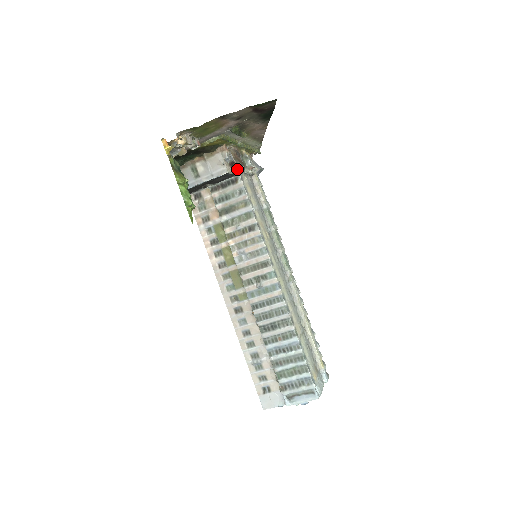
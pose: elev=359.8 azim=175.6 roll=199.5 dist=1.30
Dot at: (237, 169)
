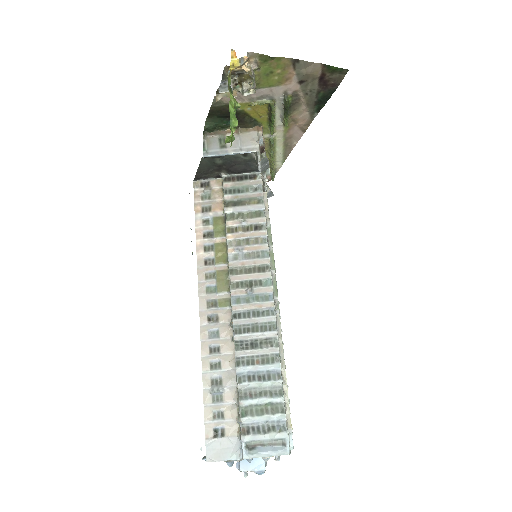
Dot at: (263, 160)
